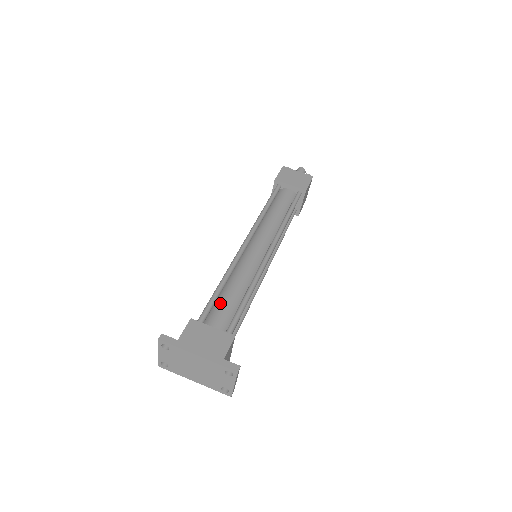
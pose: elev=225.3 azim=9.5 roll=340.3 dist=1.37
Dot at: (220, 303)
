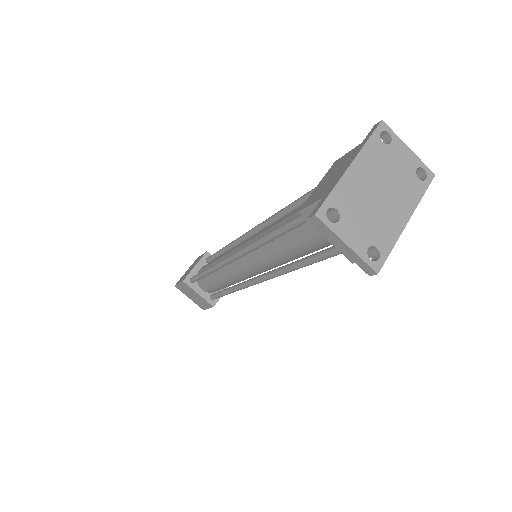
Dot at: occluded
